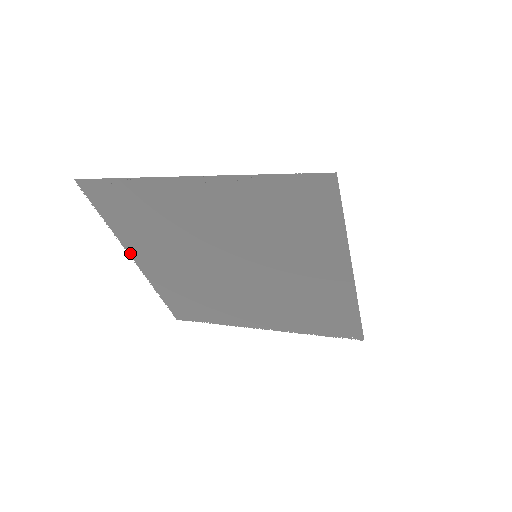
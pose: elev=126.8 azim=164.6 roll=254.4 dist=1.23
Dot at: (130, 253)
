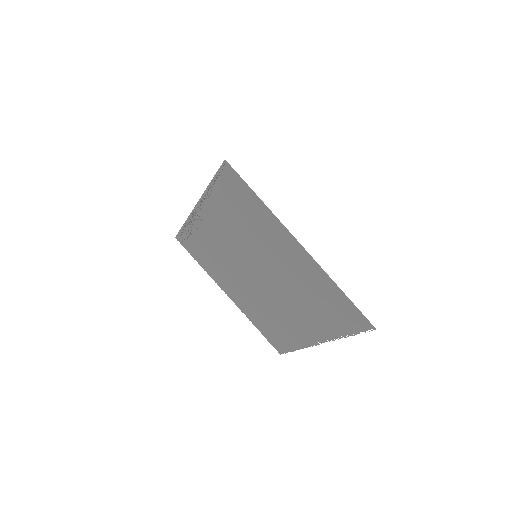
Dot at: (222, 288)
